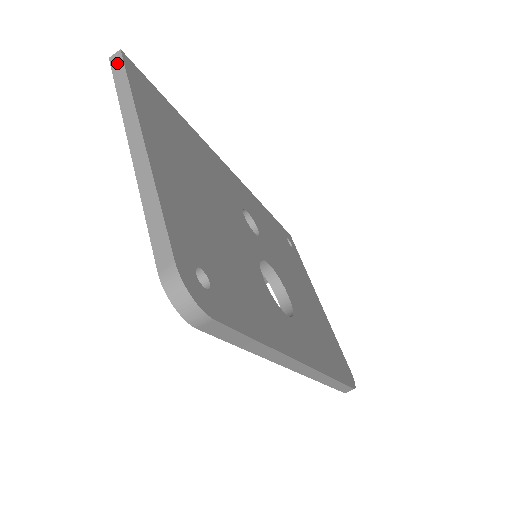
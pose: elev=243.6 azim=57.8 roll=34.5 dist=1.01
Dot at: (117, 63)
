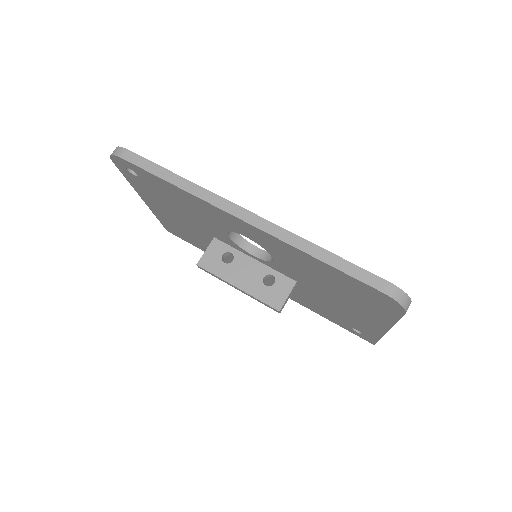
Dot at: occluded
